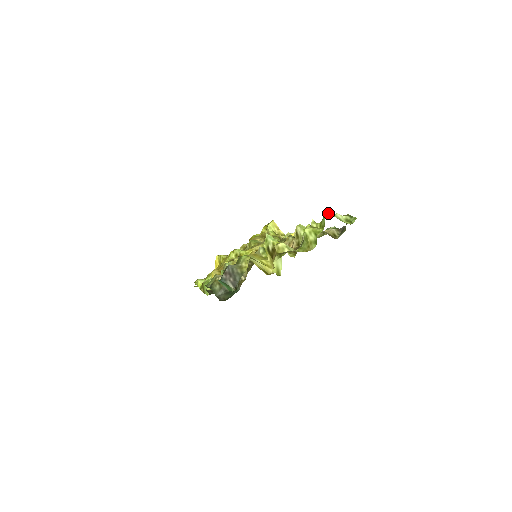
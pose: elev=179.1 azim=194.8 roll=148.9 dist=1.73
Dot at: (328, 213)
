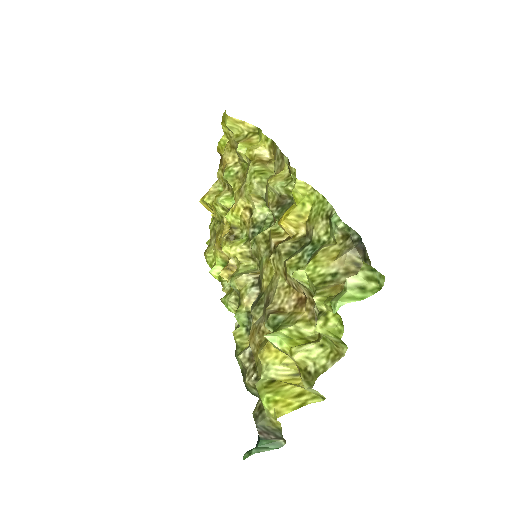
Dot at: (336, 309)
